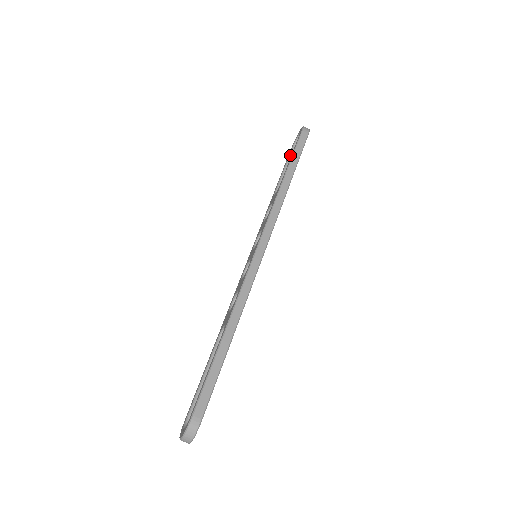
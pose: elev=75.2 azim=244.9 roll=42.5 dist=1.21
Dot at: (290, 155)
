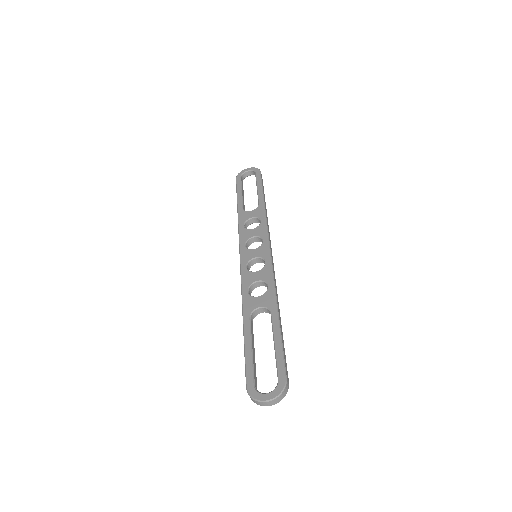
Dot at: occluded
